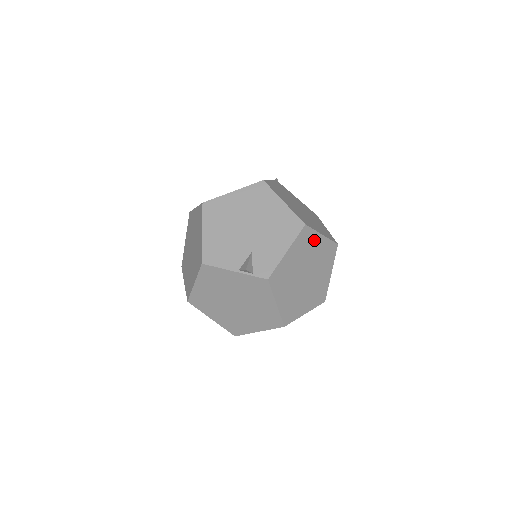
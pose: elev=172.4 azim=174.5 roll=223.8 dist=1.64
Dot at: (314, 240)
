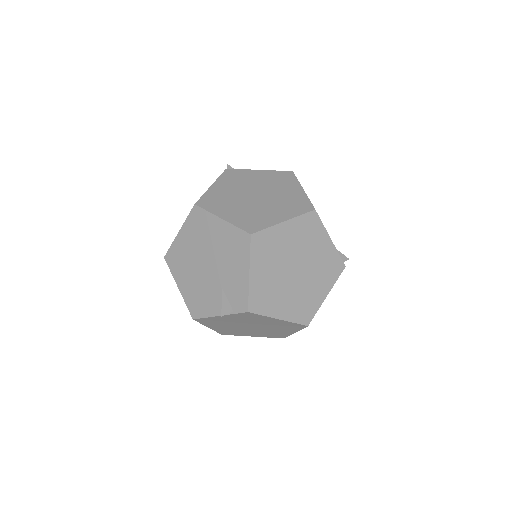
Dot at: (277, 235)
